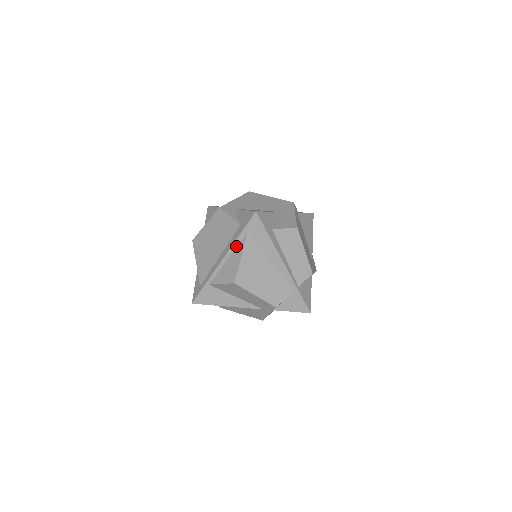
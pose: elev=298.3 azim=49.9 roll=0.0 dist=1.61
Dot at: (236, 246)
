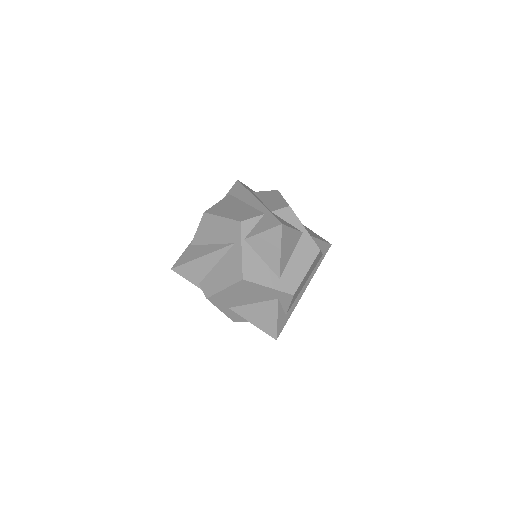
Dot at: occluded
